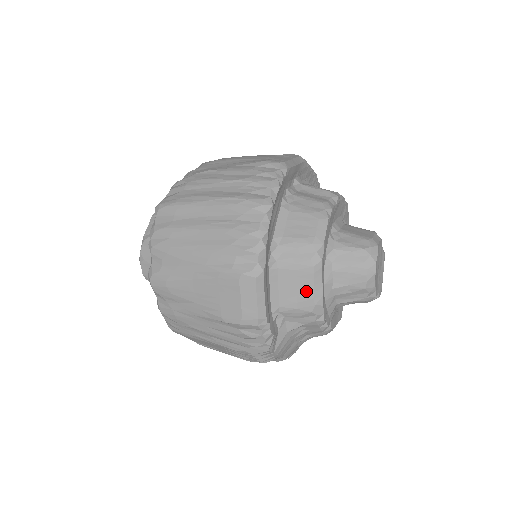
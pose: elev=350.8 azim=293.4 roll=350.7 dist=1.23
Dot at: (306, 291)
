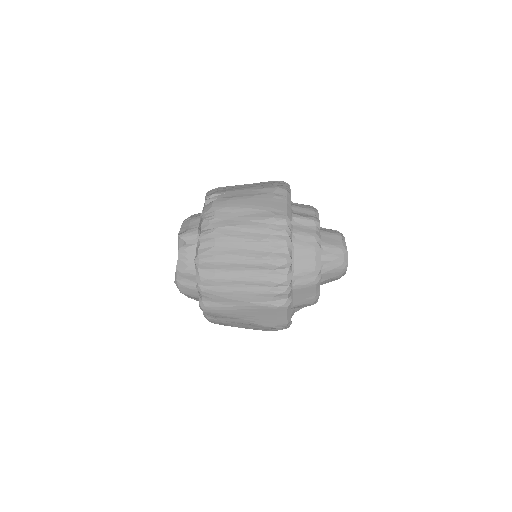
Dot at: (310, 296)
